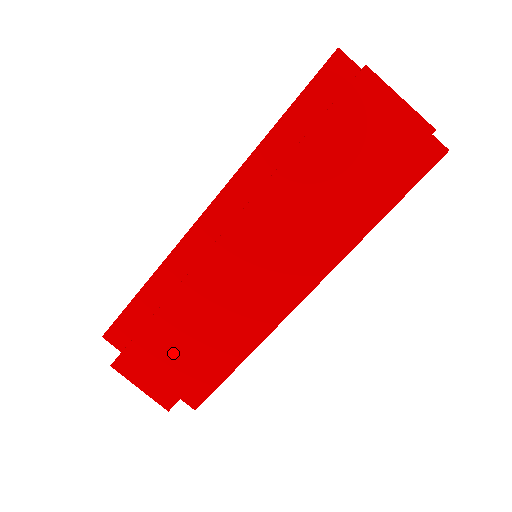
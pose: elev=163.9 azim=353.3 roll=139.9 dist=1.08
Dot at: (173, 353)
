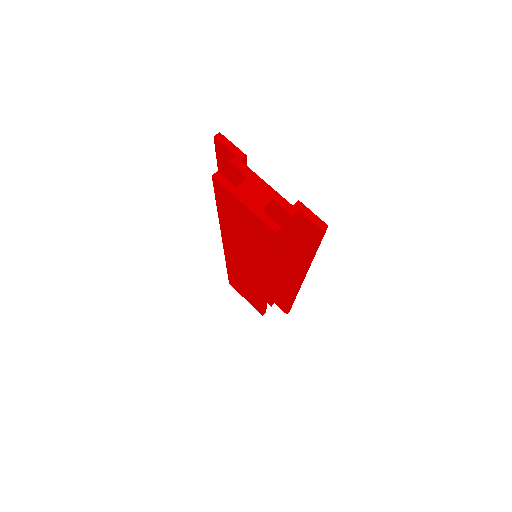
Dot at: (246, 292)
